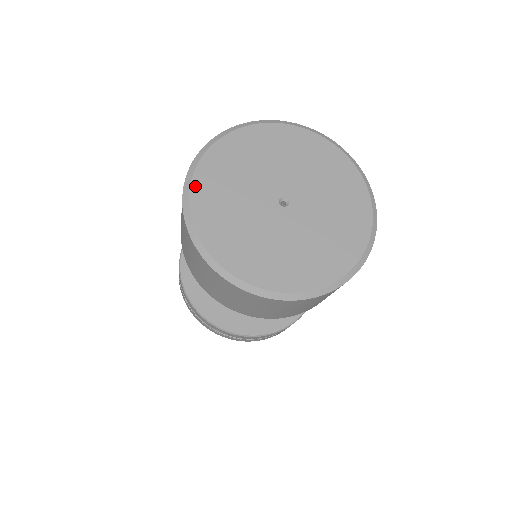
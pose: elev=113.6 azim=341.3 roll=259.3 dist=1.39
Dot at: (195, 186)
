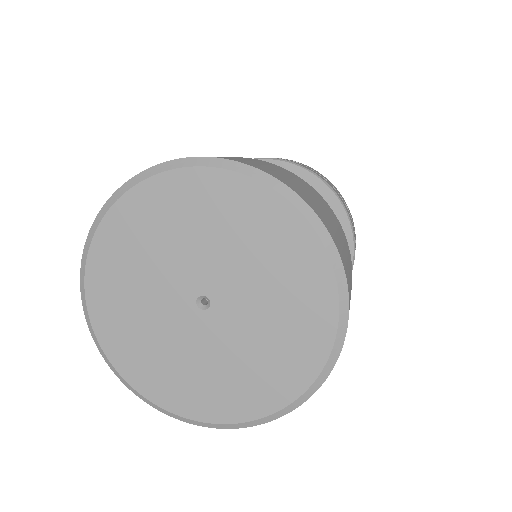
Dot at: (110, 353)
